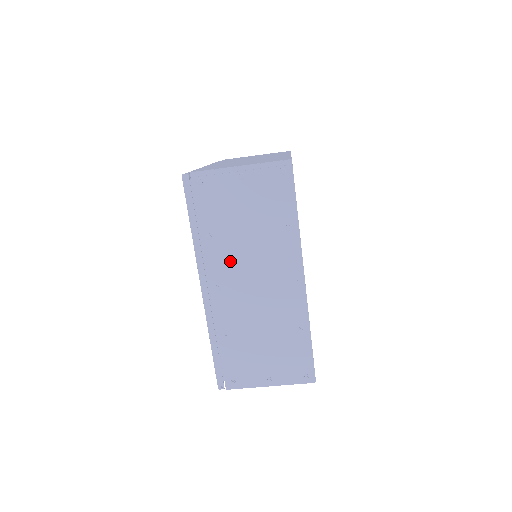
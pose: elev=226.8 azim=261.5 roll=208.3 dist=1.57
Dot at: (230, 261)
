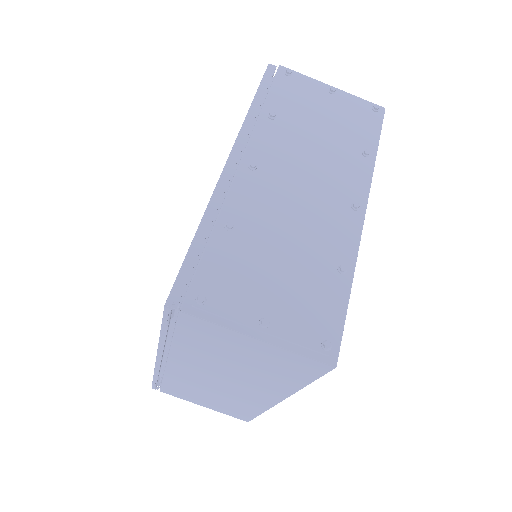
Dot at: (283, 149)
